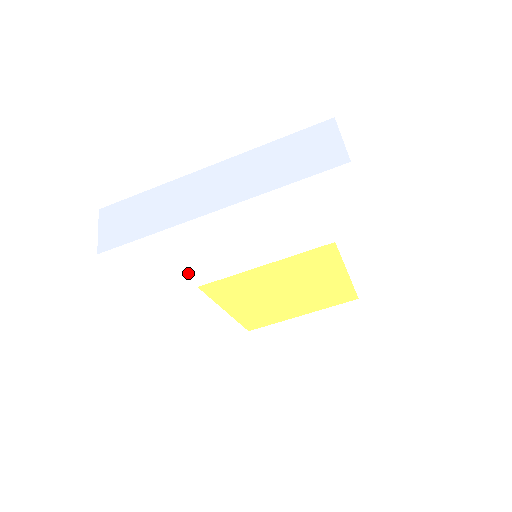
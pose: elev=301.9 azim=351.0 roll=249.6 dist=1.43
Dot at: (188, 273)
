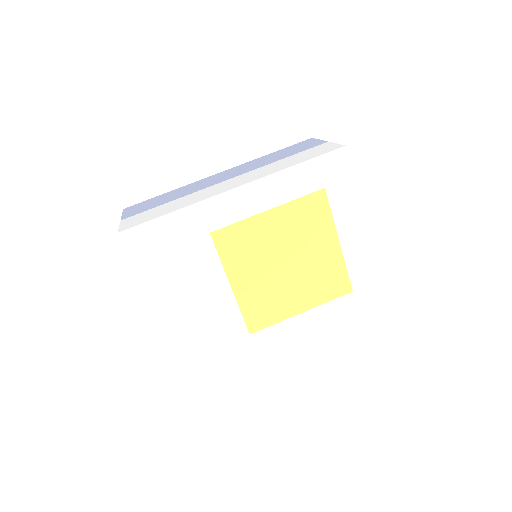
Dot at: (205, 207)
